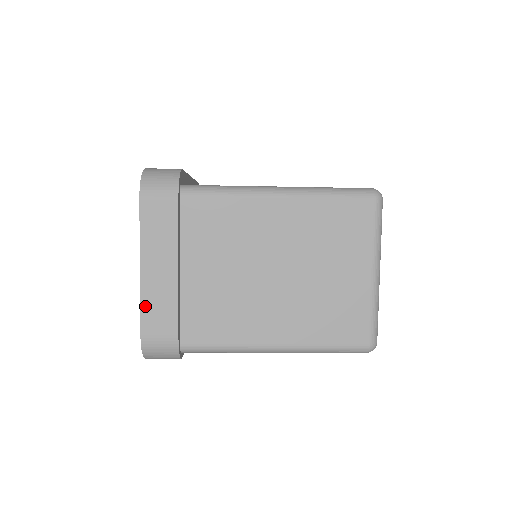
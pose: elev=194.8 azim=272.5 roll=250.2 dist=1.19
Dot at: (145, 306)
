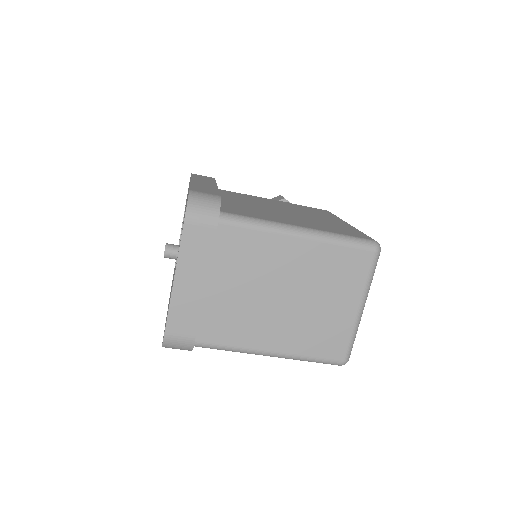
Dot at: (173, 310)
